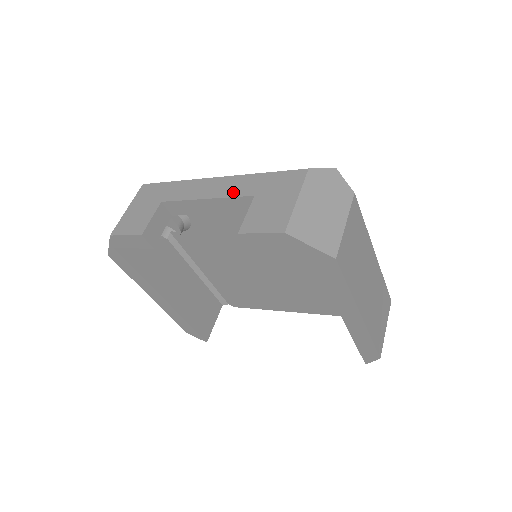
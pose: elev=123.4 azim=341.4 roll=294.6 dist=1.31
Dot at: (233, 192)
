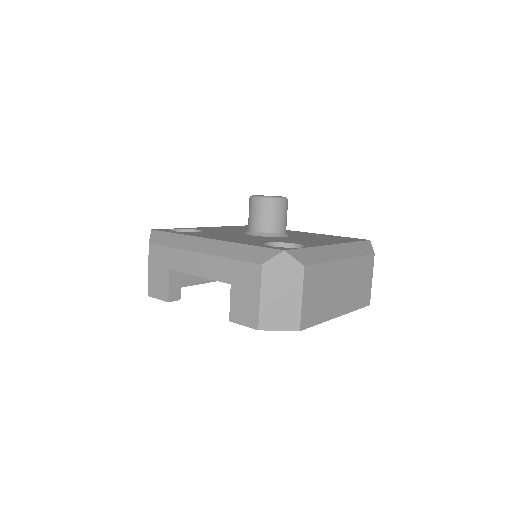
Dot at: (215, 275)
